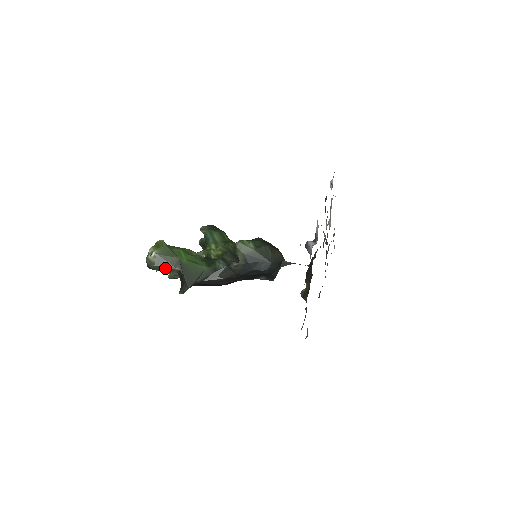
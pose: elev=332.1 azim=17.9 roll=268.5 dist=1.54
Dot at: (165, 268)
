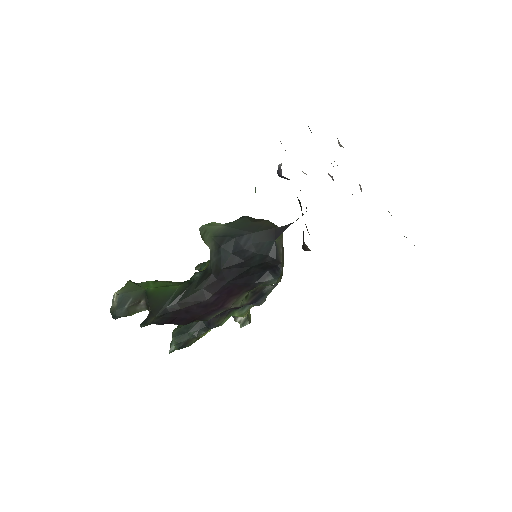
Dot at: (129, 308)
